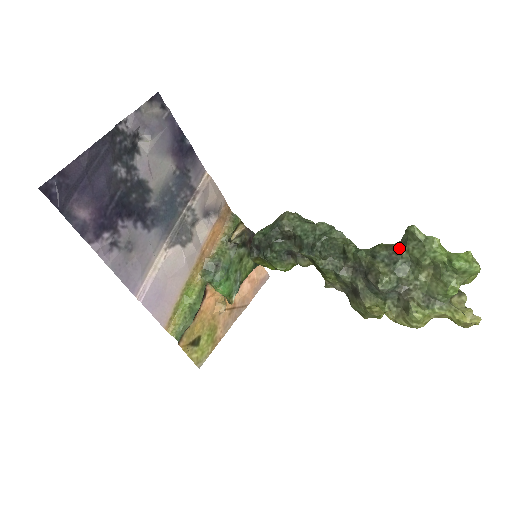
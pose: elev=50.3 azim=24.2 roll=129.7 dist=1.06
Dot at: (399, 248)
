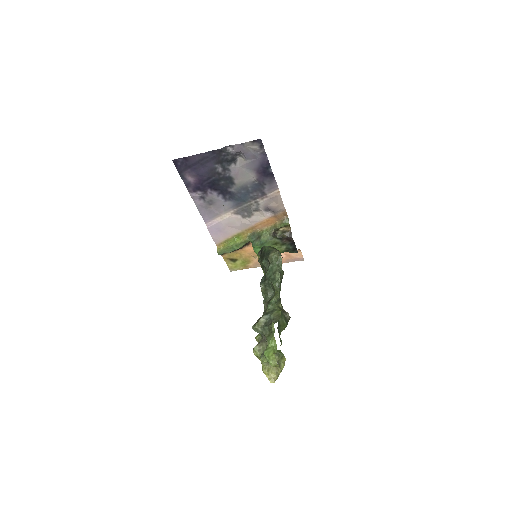
Dot at: (274, 322)
